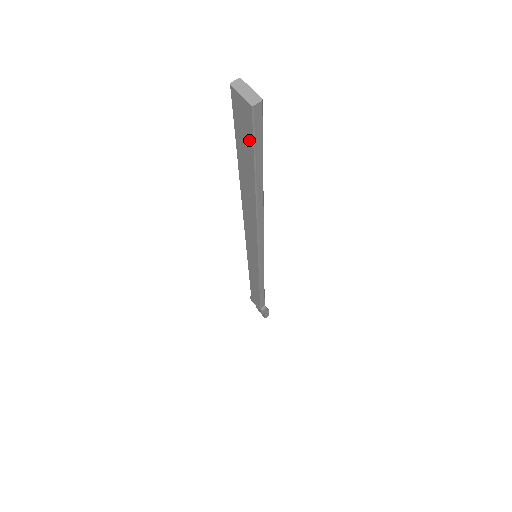
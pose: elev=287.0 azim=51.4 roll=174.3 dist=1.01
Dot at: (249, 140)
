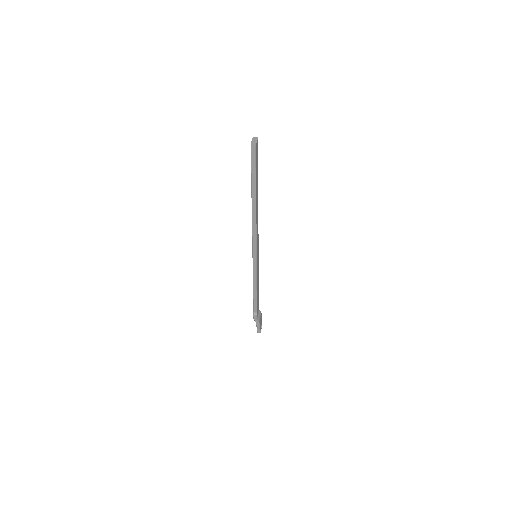
Dot at: (251, 163)
